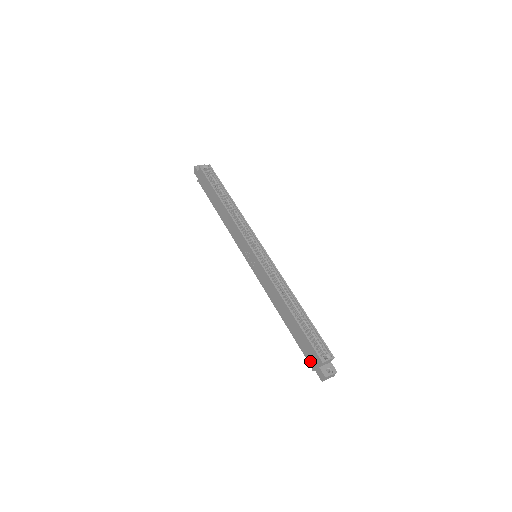
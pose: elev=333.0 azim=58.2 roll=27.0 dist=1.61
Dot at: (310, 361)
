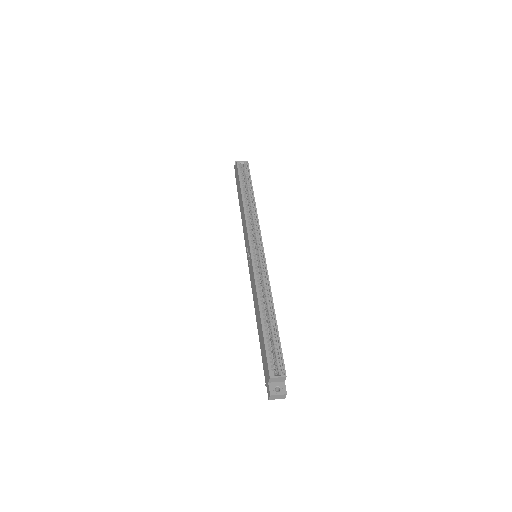
Dot at: (265, 374)
